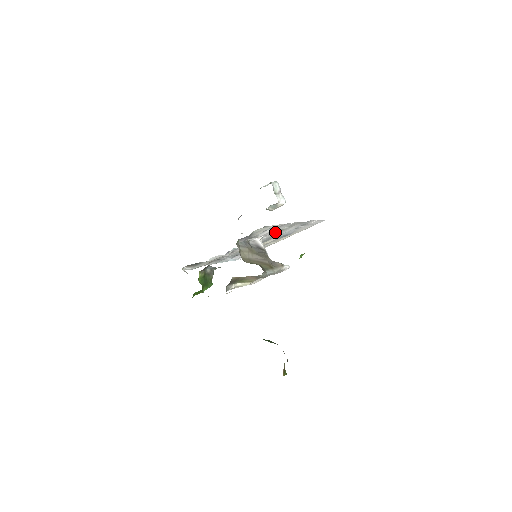
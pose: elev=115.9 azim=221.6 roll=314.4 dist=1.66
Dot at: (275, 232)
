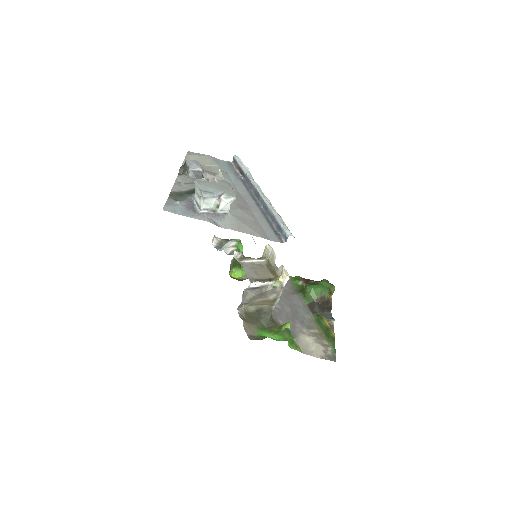
Dot at: occluded
